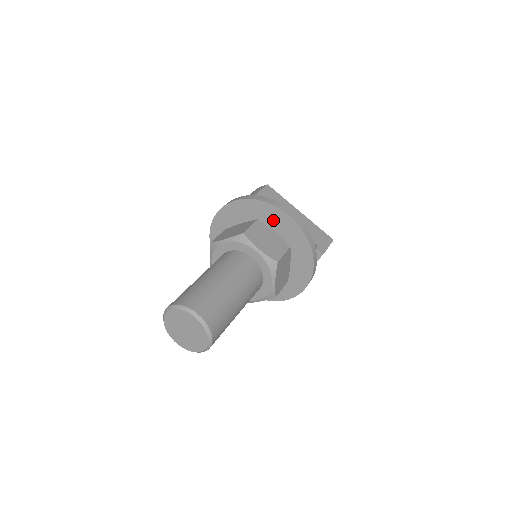
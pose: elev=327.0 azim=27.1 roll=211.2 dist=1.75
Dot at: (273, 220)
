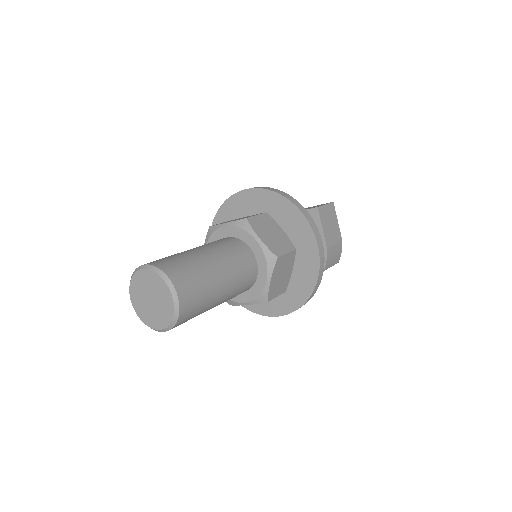
Dot at: (241, 209)
